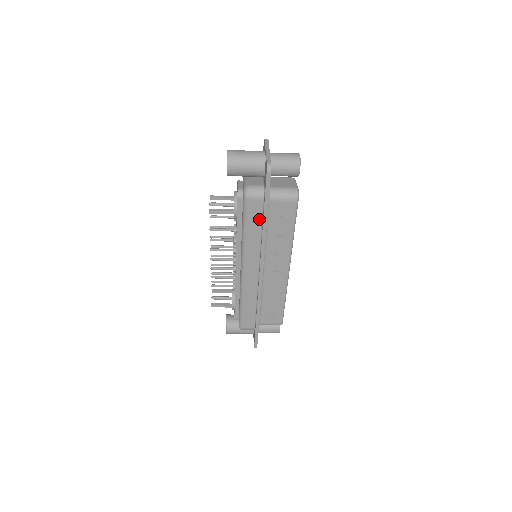
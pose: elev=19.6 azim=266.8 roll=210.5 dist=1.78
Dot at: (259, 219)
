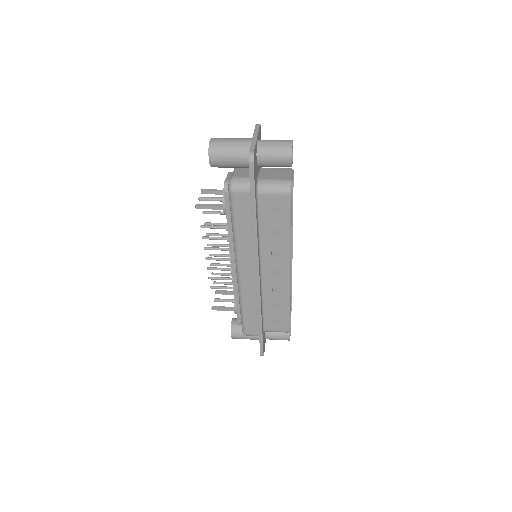
Dot at: (248, 215)
